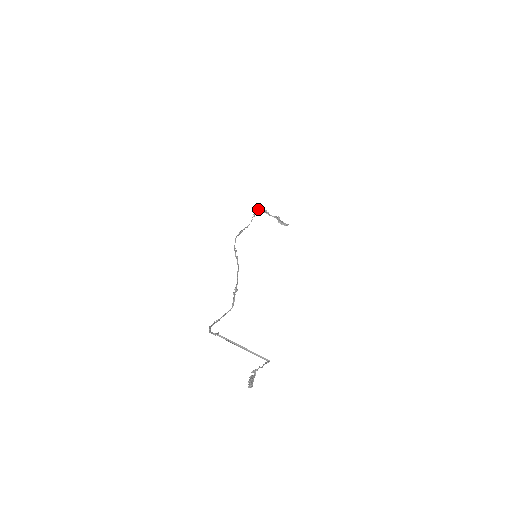
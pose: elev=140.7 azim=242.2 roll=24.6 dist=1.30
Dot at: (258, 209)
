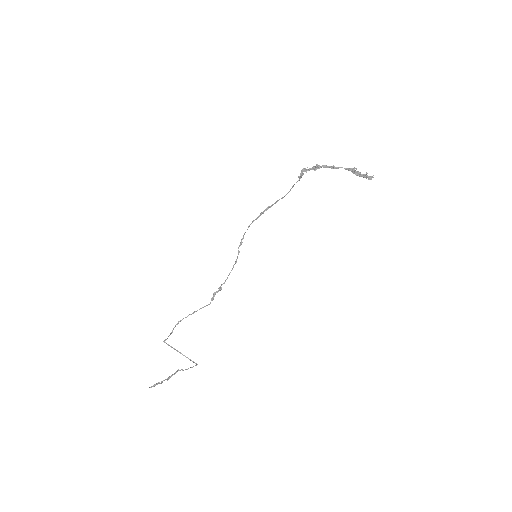
Dot at: (308, 169)
